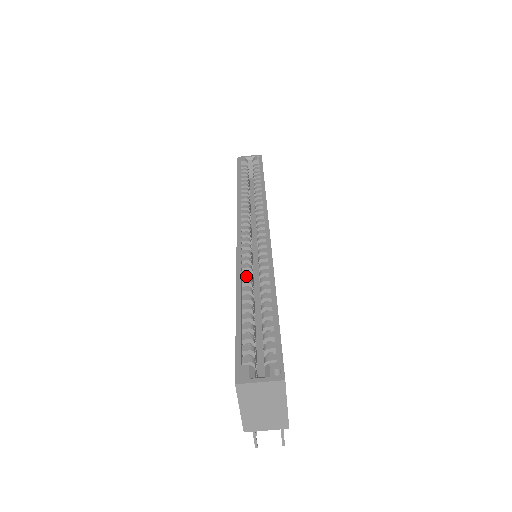
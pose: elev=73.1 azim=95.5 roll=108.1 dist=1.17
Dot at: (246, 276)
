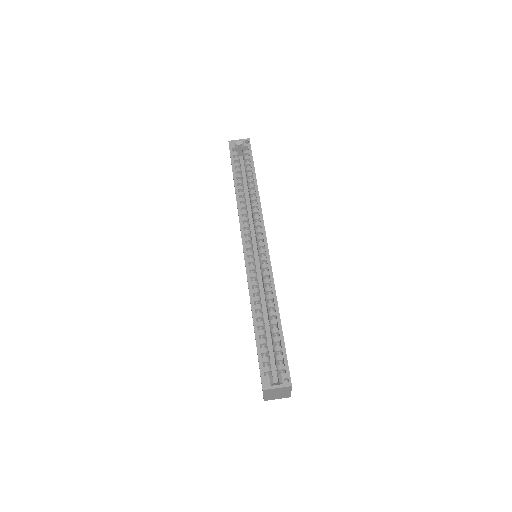
Dot at: (256, 293)
